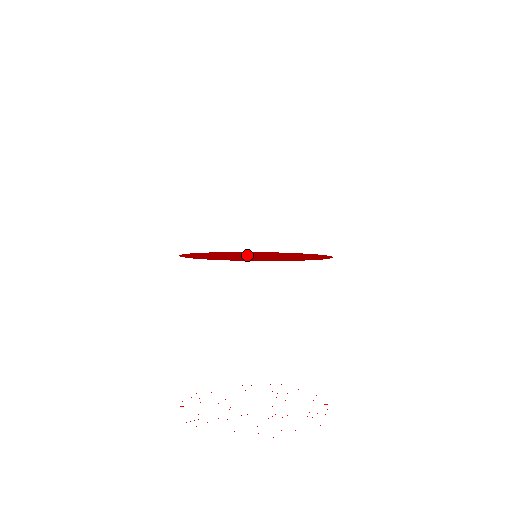
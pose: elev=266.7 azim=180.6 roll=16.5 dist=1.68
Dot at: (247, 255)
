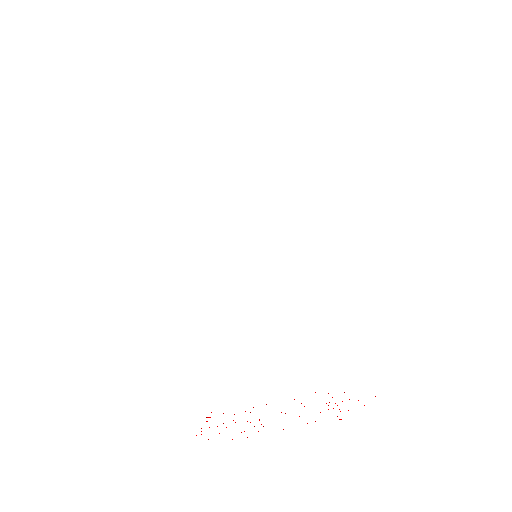
Dot at: occluded
